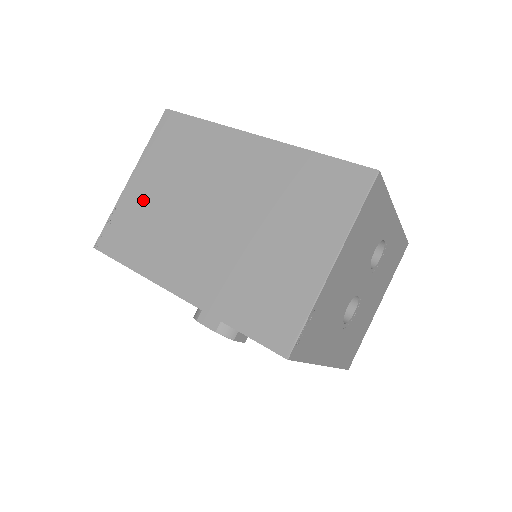
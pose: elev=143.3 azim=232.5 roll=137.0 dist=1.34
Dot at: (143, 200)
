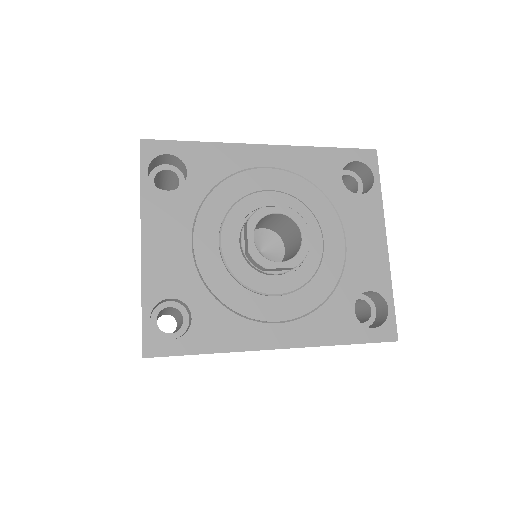
Dot at: occluded
